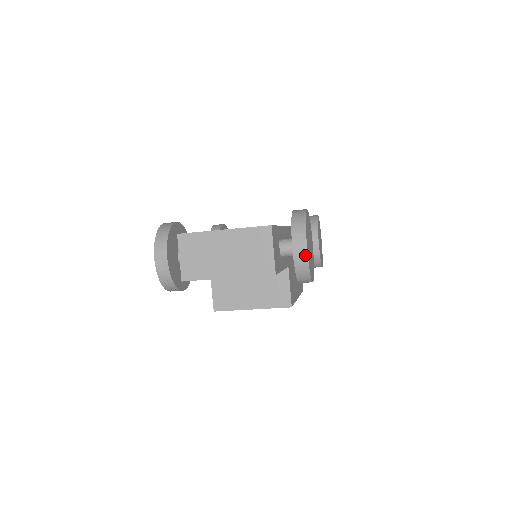
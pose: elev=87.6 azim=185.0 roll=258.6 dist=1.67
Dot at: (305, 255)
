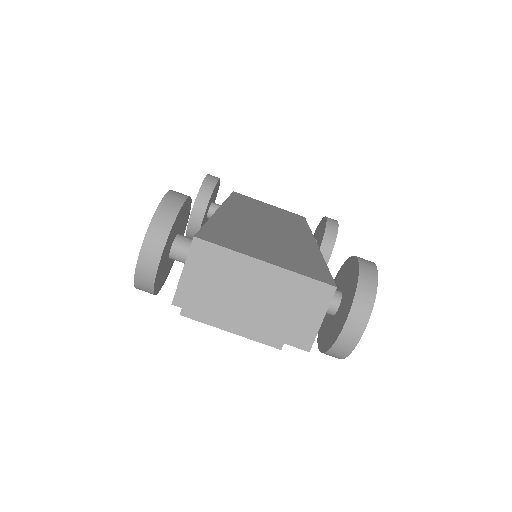
Dot at: (357, 338)
